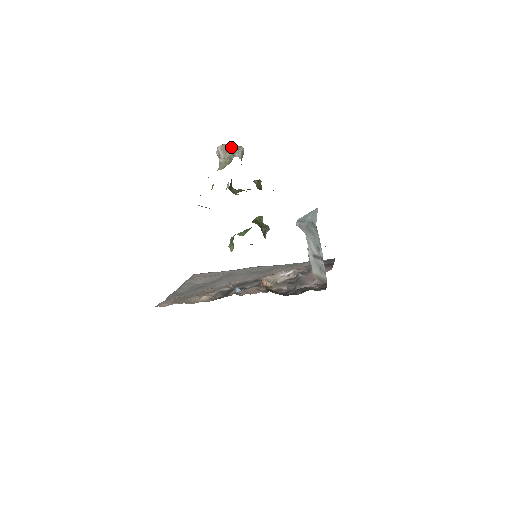
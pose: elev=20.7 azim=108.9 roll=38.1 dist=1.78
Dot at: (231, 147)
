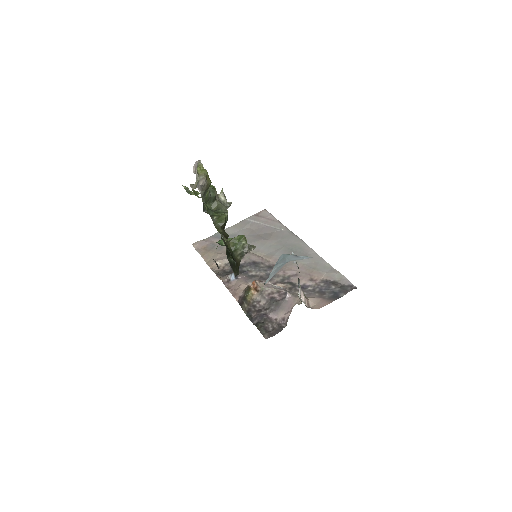
Dot at: (198, 173)
